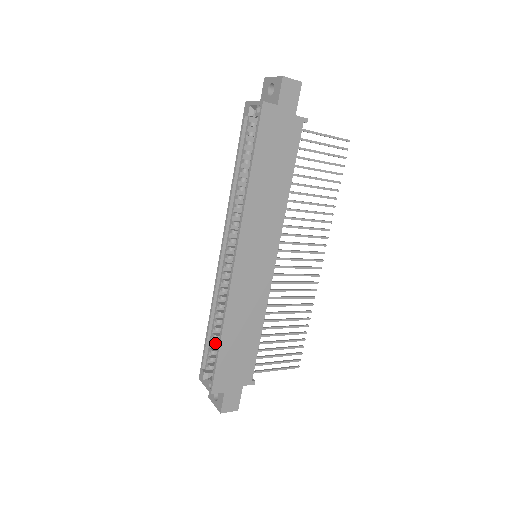
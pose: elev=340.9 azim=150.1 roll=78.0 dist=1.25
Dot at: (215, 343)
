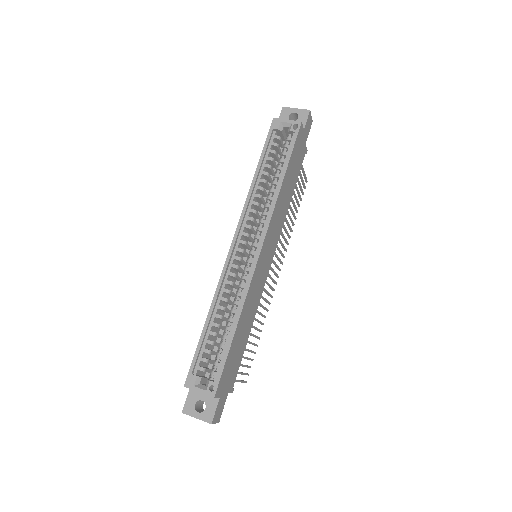
Dot at: occluded
